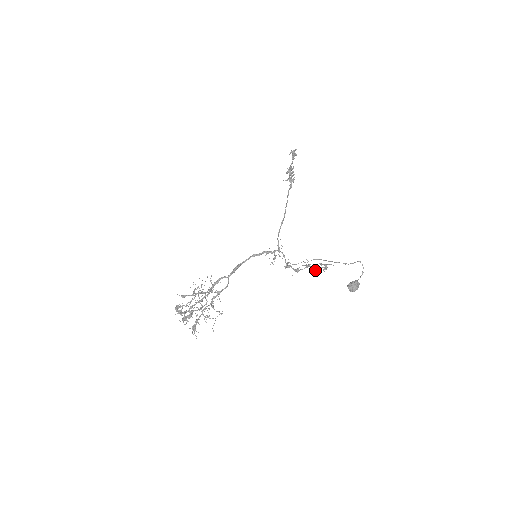
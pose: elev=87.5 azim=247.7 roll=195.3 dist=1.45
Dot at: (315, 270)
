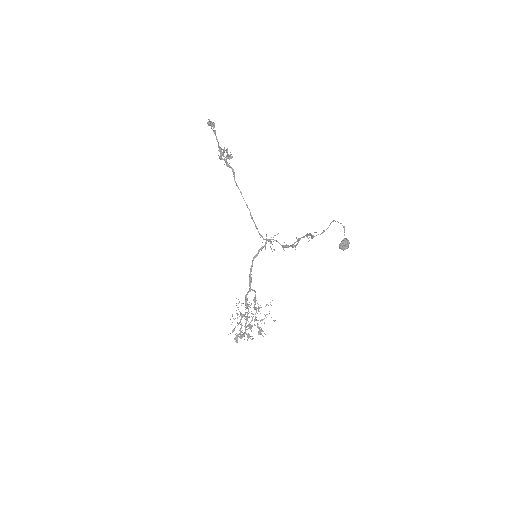
Dot at: (307, 237)
